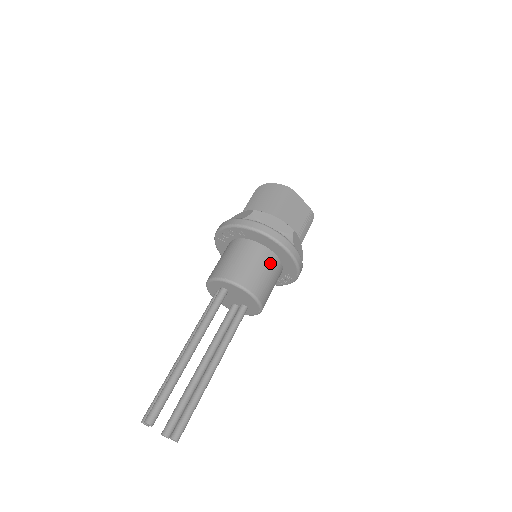
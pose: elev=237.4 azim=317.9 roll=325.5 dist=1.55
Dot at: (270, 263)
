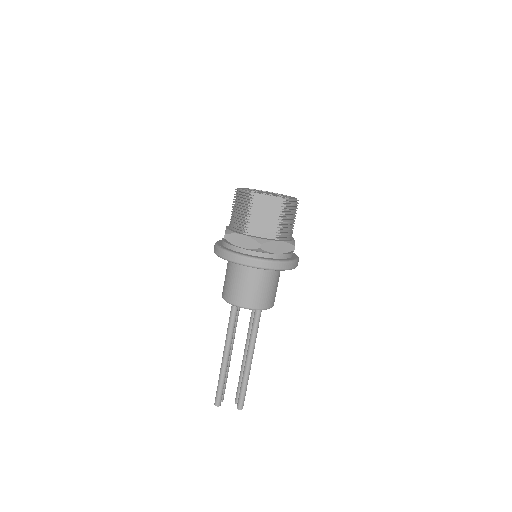
Dot at: (255, 275)
